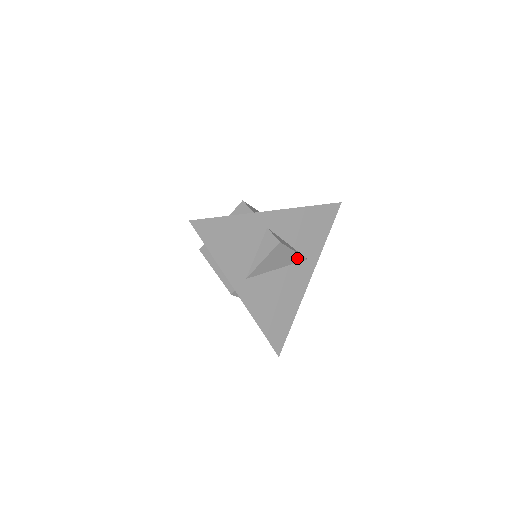
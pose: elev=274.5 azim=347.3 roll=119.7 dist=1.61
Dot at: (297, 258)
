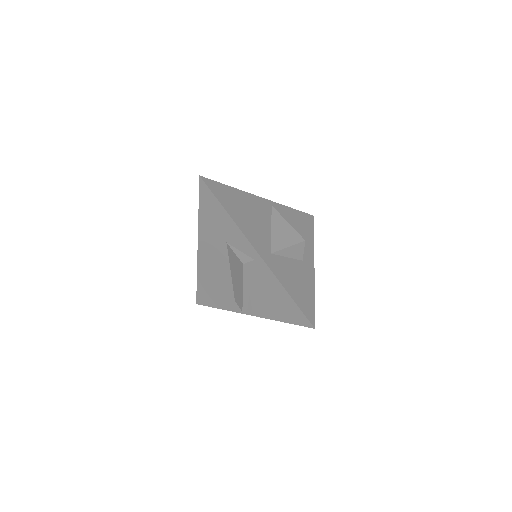
Dot at: occluded
